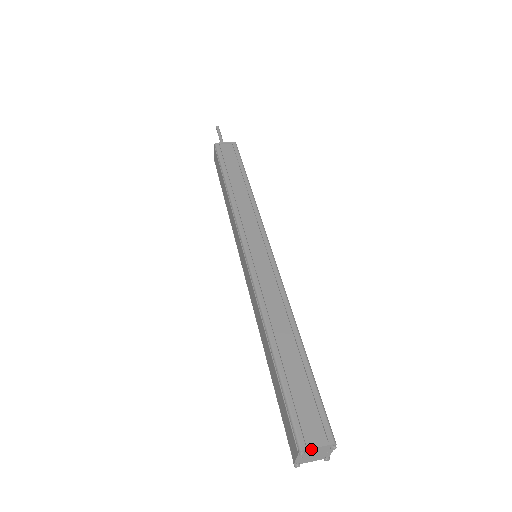
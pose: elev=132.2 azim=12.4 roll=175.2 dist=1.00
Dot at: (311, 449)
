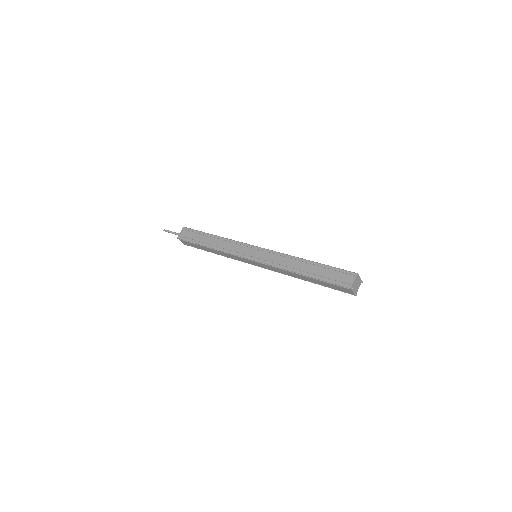
Dot at: (353, 284)
